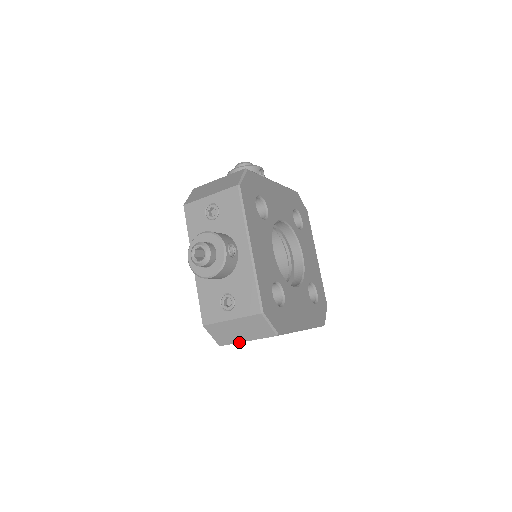
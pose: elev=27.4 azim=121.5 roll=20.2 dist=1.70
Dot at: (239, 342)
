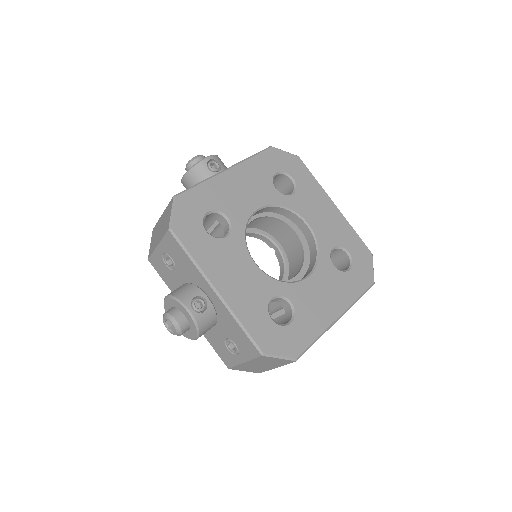
Dot at: (271, 369)
